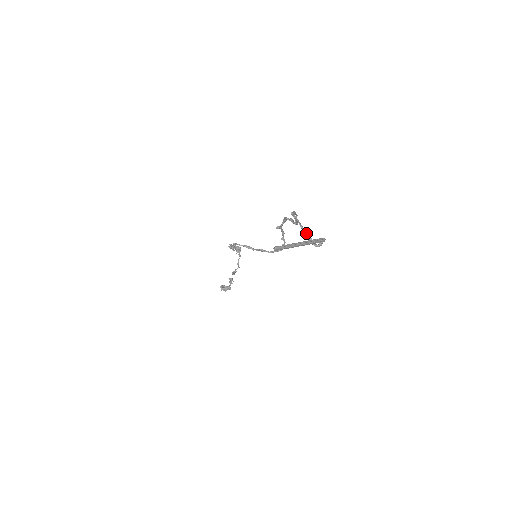
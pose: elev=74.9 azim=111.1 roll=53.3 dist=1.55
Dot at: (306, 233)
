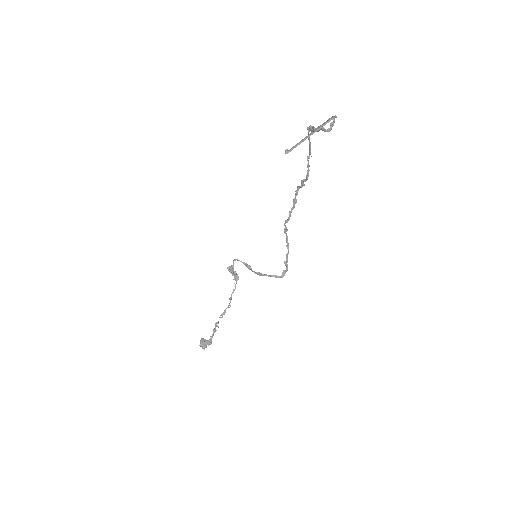
Dot at: occluded
